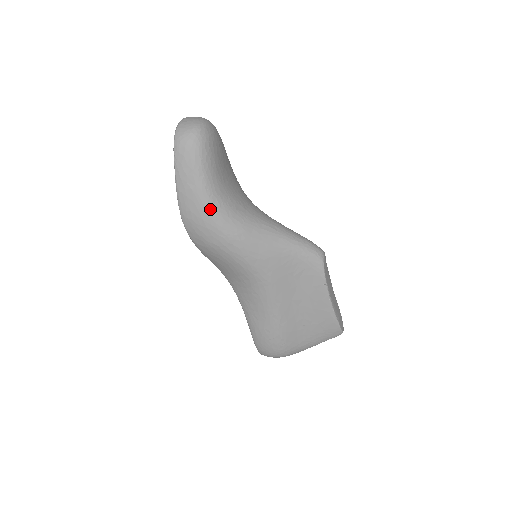
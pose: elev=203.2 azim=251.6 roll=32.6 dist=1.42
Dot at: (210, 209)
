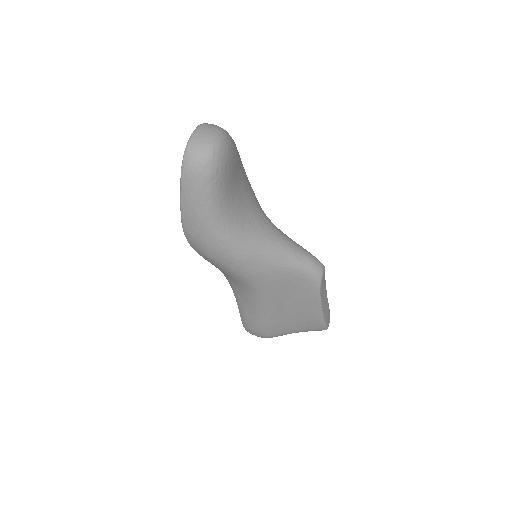
Dot at: (214, 232)
